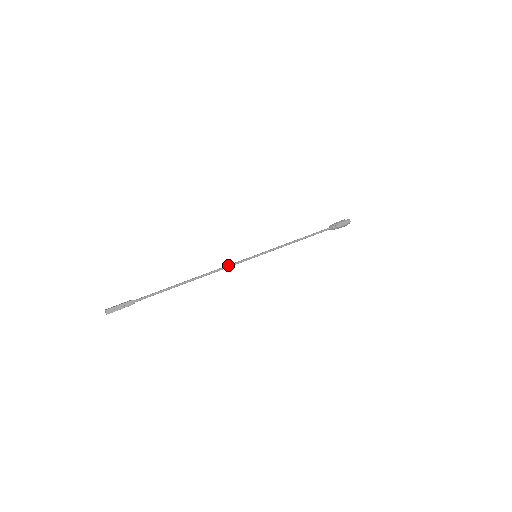
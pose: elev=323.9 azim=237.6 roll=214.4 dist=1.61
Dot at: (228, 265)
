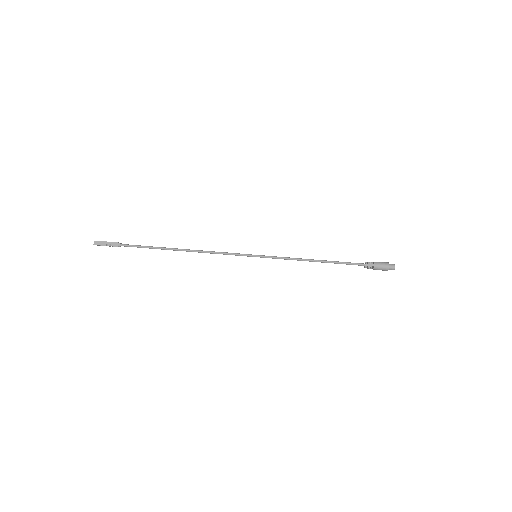
Dot at: (221, 252)
